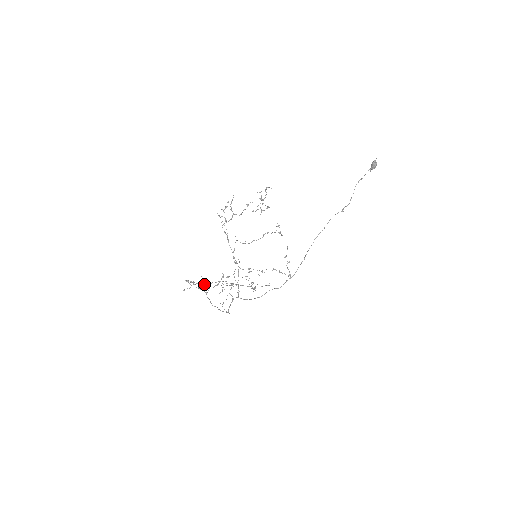
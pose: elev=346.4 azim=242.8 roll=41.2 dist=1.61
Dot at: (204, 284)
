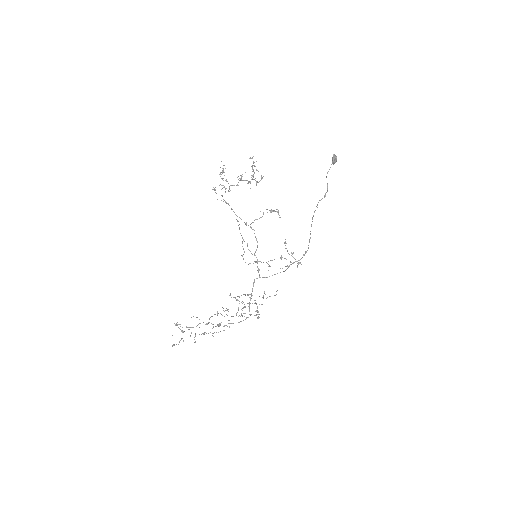
Dot at: occluded
